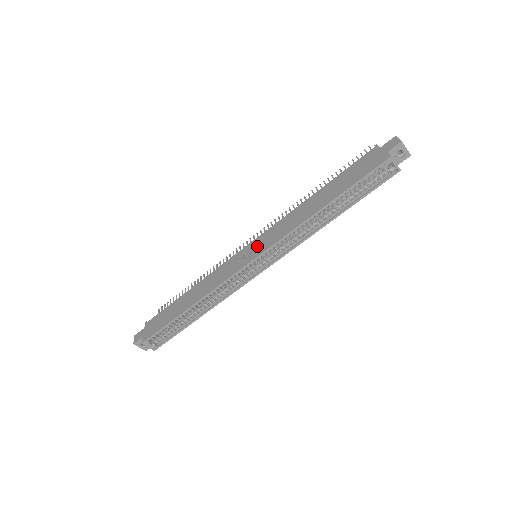
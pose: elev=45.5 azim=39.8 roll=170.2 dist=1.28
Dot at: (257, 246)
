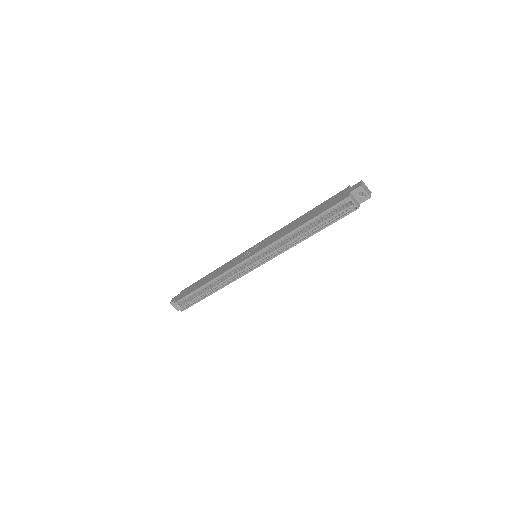
Dot at: (256, 248)
